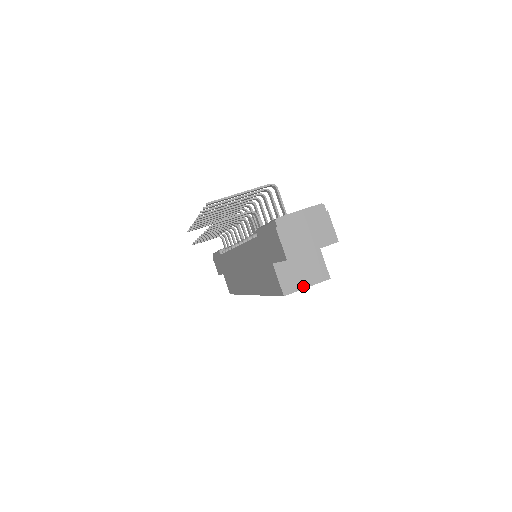
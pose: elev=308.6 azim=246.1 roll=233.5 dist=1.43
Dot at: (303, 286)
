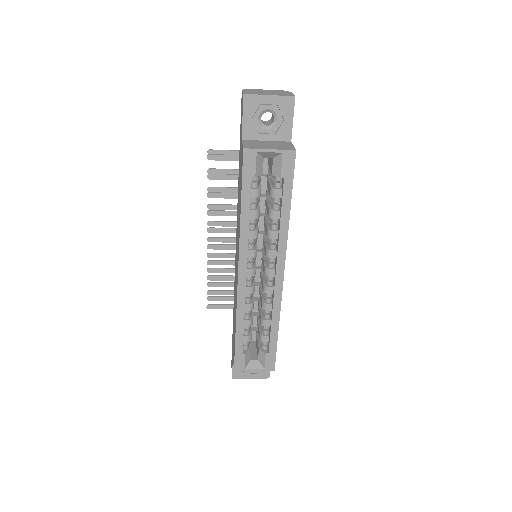
Dot at: (266, 148)
